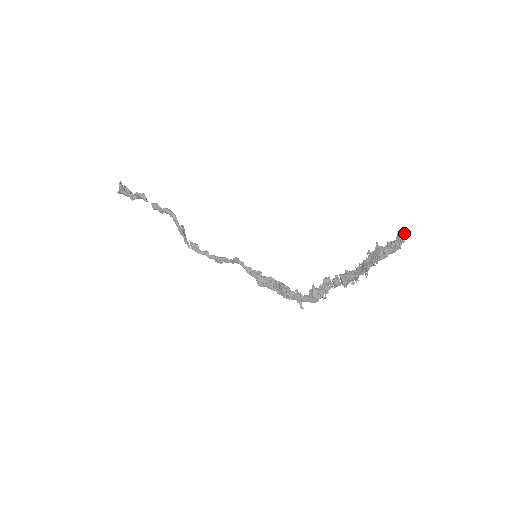
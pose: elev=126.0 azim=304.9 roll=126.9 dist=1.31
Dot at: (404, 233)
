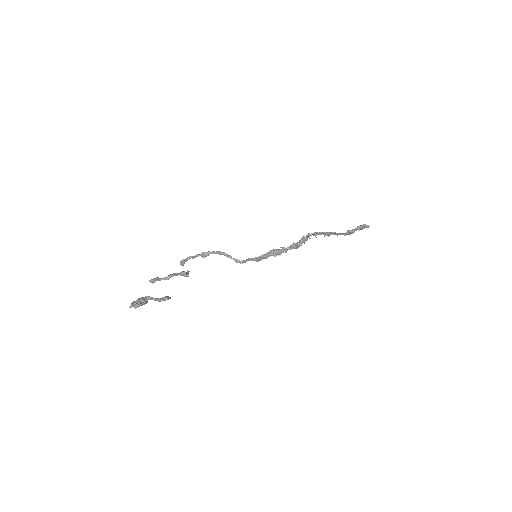
Dot at: (369, 226)
